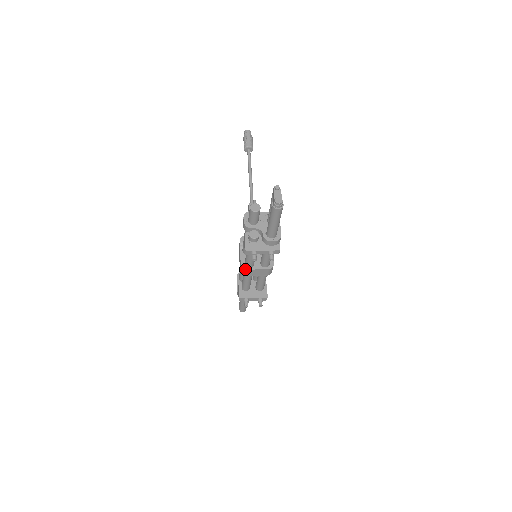
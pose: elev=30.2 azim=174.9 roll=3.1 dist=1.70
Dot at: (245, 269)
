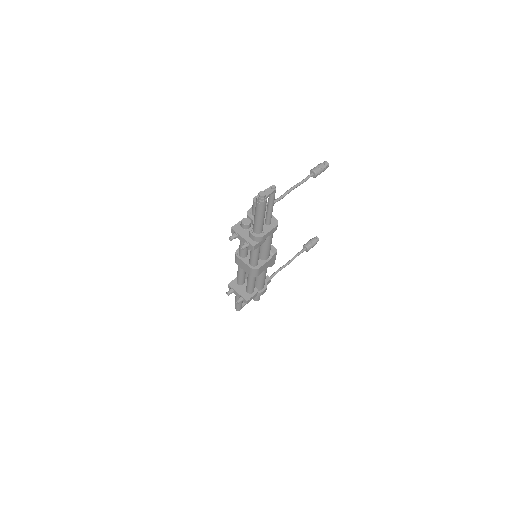
Dot at: (236, 255)
